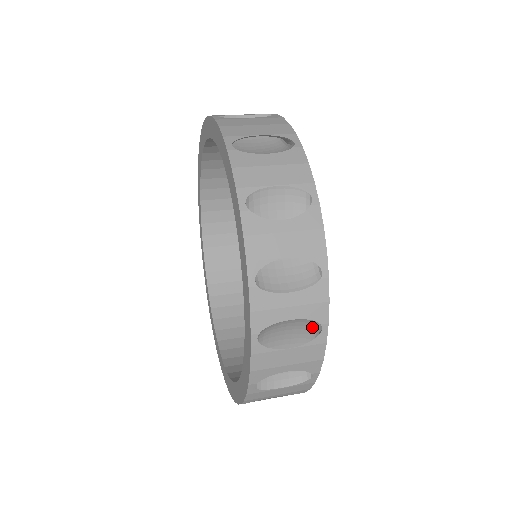
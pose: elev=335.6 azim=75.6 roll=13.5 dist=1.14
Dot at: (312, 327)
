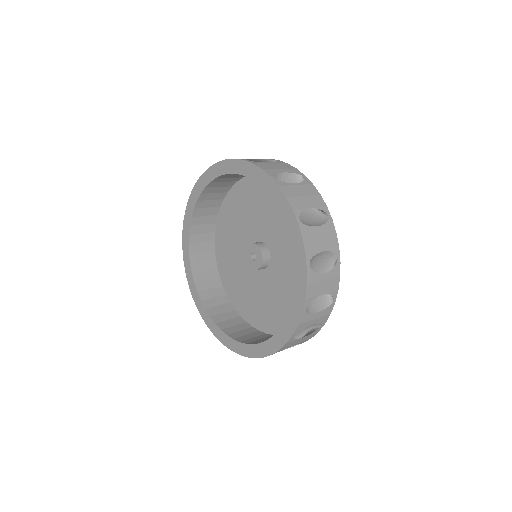
Dot at: (315, 324)
